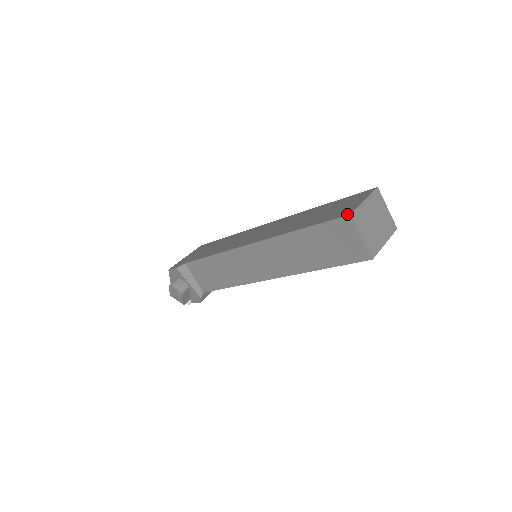
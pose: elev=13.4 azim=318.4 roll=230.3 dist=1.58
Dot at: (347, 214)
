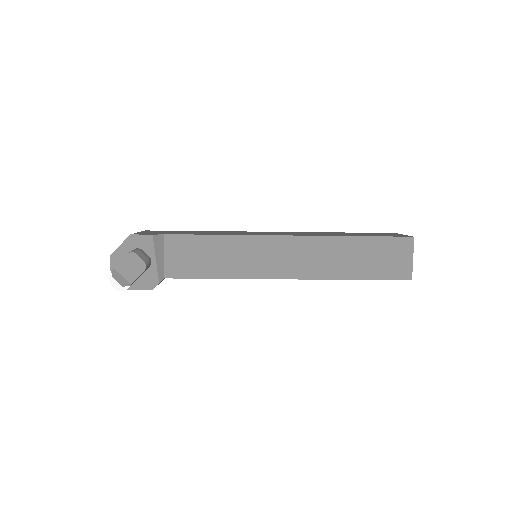
Dot at: (409, 236)
